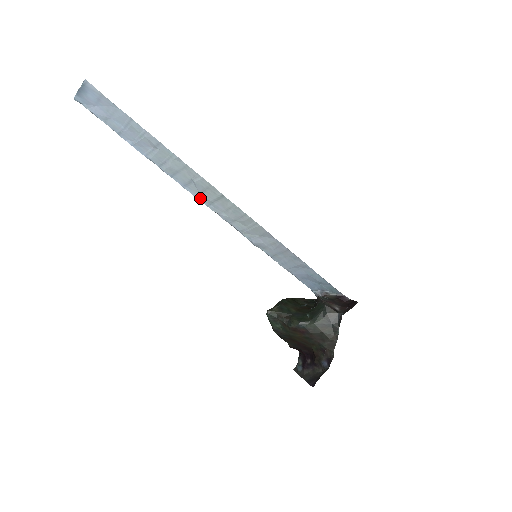
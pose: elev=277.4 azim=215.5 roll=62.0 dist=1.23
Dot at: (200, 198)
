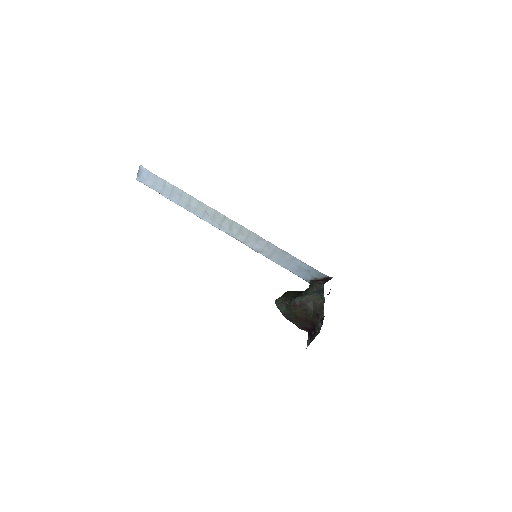
Dot at: (213, 224)
